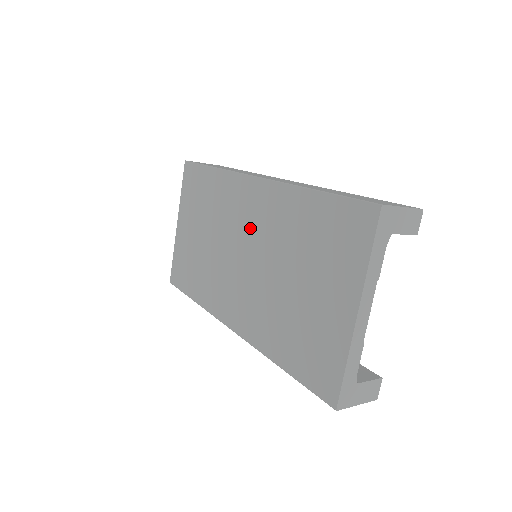
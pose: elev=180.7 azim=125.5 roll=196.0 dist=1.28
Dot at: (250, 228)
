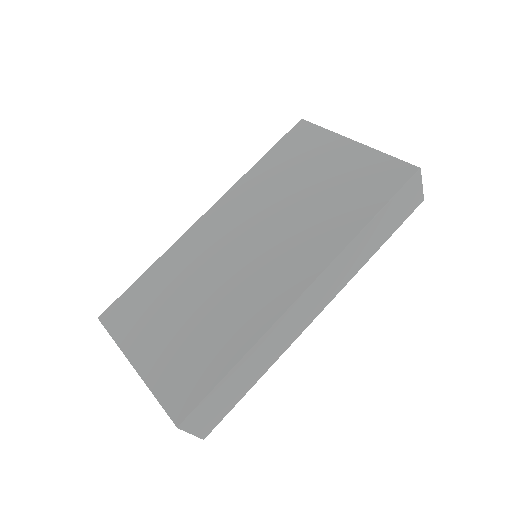
Dot at: (236, 229)
